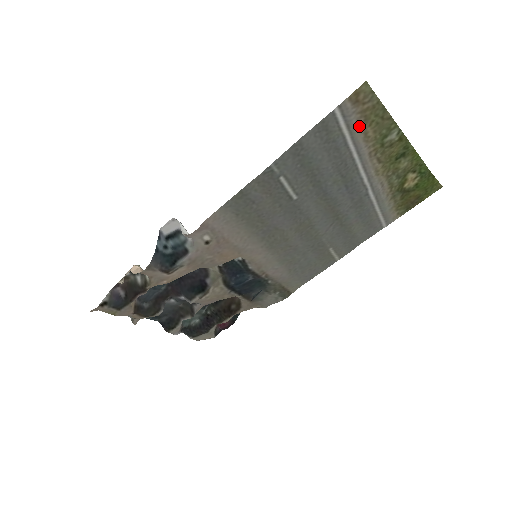
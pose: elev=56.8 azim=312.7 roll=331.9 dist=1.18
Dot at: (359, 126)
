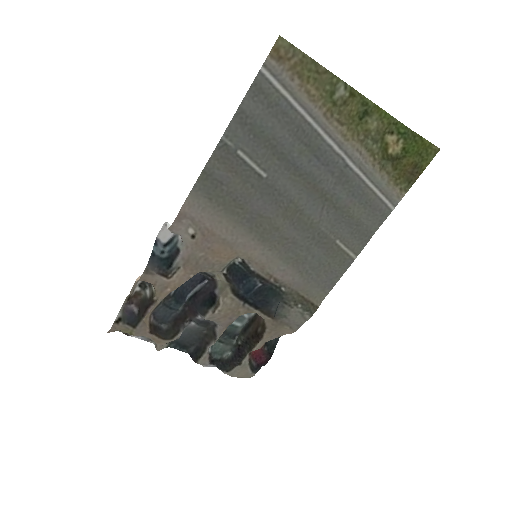
Dot at: (296, 85)
